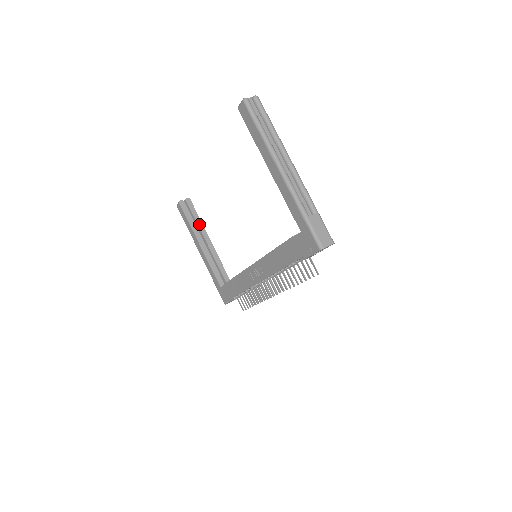
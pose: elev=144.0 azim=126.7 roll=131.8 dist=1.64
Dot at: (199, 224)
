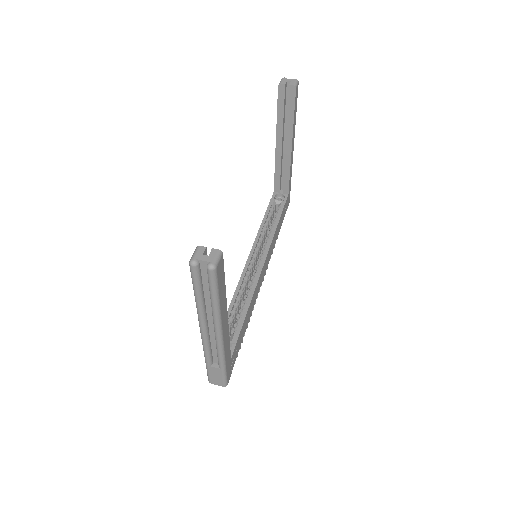
Dot at: (289, 123)
